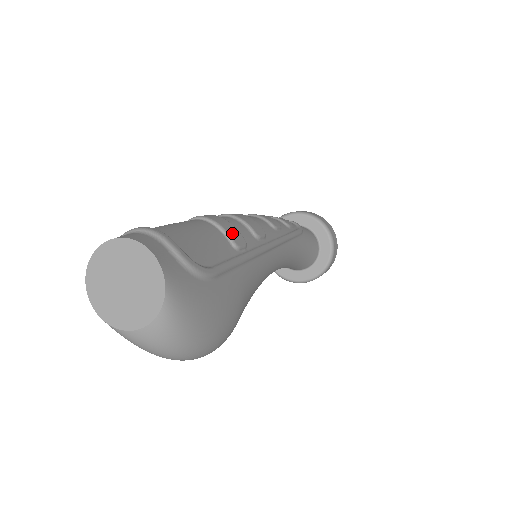
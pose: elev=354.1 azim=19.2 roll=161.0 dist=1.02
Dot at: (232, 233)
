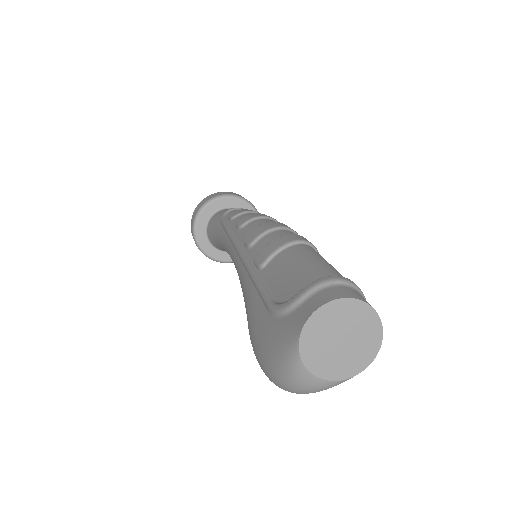
Dot at: occluded
